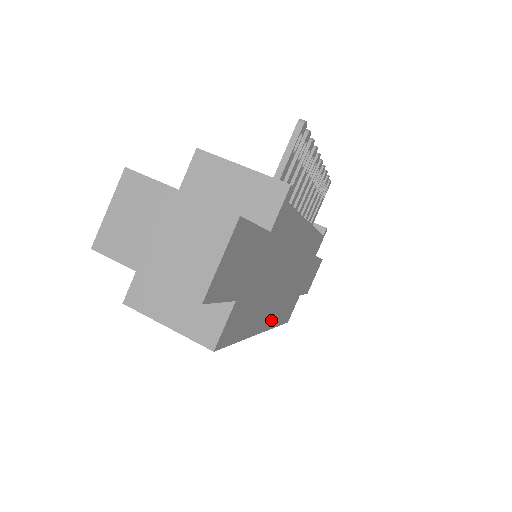
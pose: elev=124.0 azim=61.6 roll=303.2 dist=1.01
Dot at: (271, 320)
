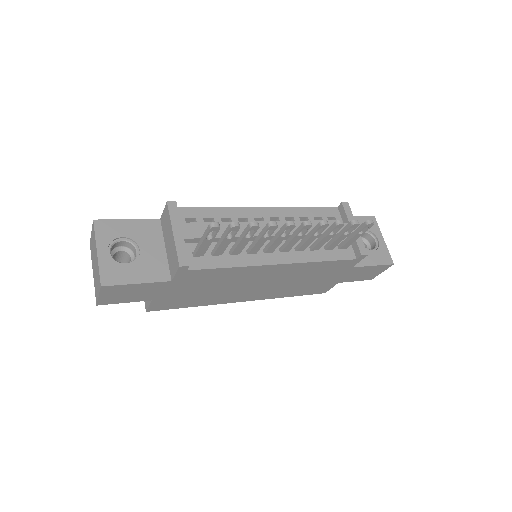
Dot at: (261, 297)
